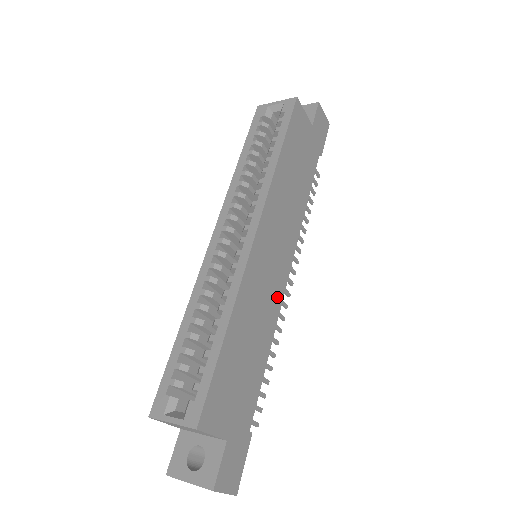
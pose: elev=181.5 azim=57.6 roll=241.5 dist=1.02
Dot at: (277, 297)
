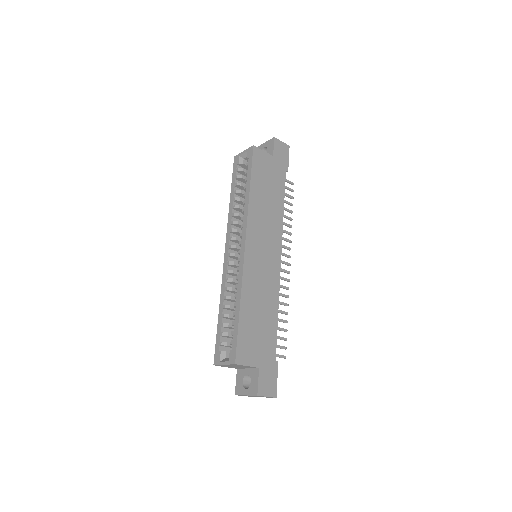
Dot at: (275, 278)
